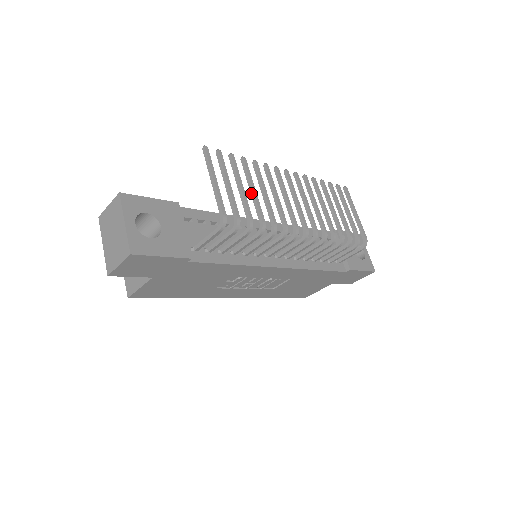
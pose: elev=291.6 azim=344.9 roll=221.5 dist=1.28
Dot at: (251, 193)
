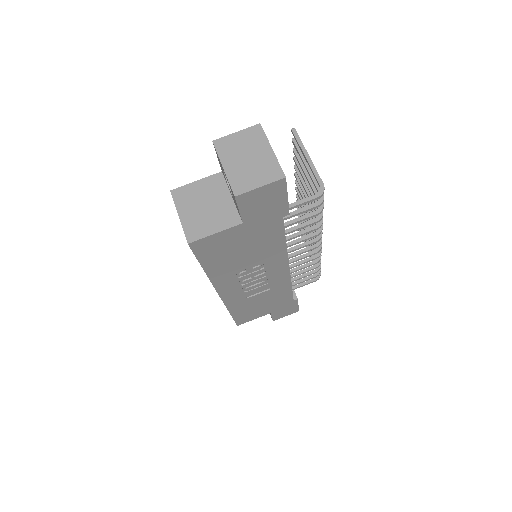
Dot at: (308, 186)
